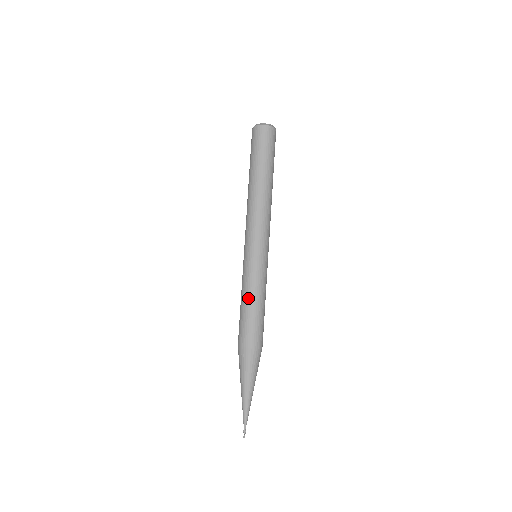
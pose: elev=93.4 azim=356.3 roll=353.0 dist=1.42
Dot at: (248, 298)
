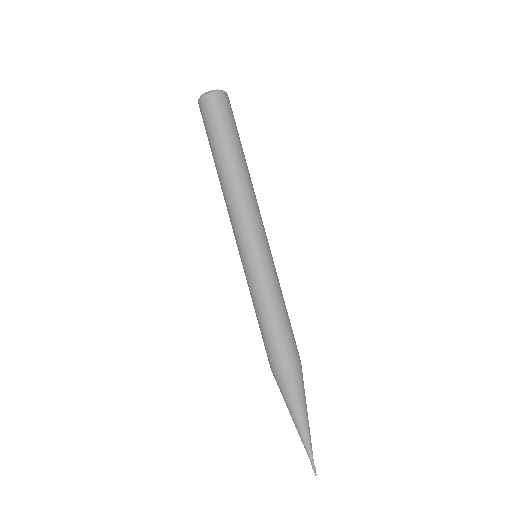
Dot at: (272, 309)
